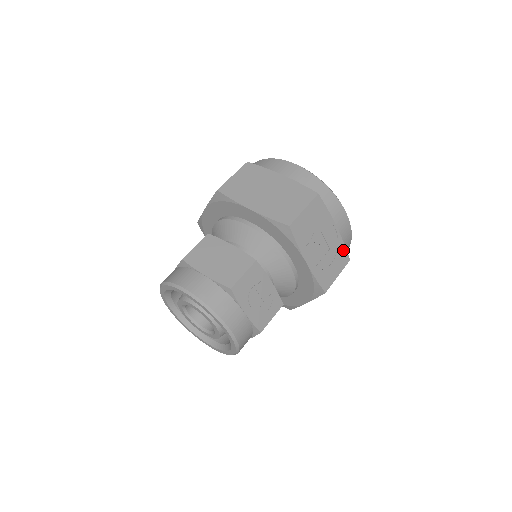
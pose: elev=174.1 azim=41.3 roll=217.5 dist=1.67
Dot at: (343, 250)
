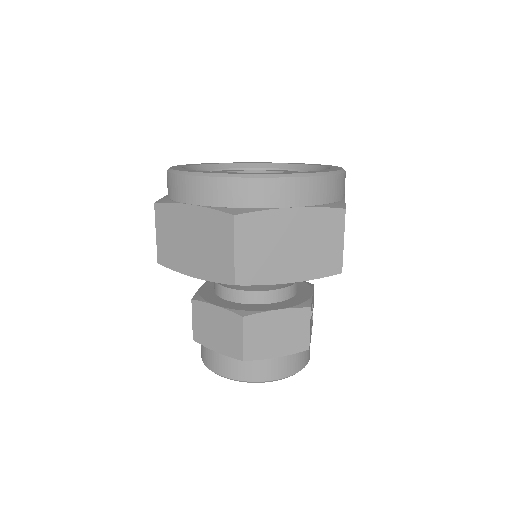
Dot at: occluded
